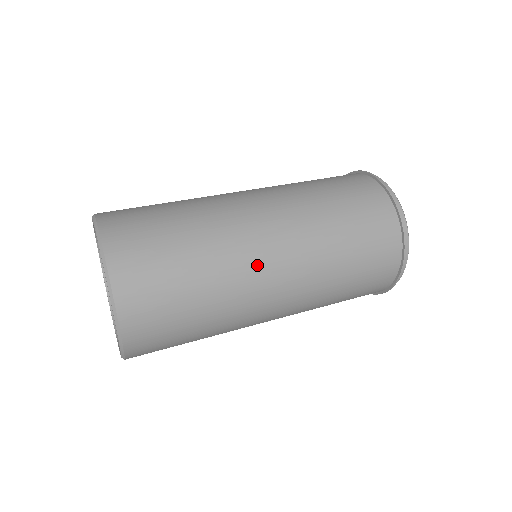
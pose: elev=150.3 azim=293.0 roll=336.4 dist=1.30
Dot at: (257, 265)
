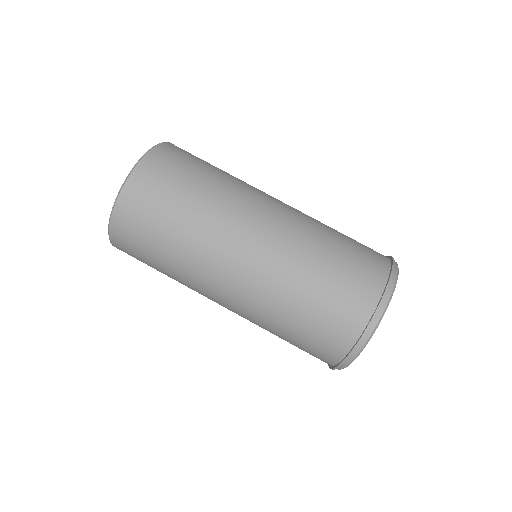
Dot at: (207, 294)
